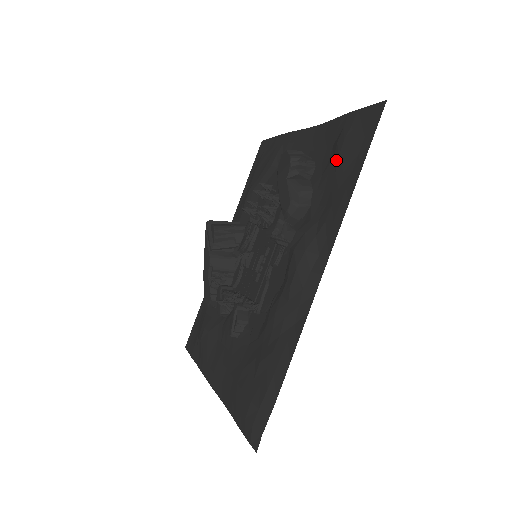
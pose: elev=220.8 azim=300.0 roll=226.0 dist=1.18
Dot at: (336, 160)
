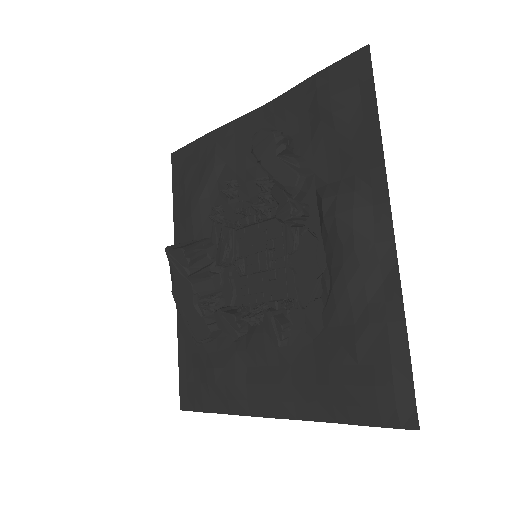
Dot at: (329, 118)
